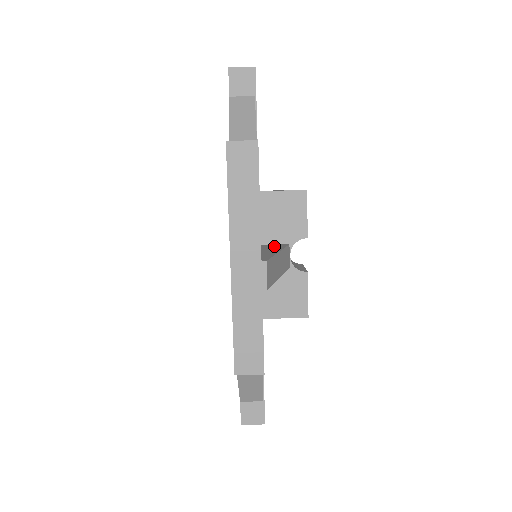
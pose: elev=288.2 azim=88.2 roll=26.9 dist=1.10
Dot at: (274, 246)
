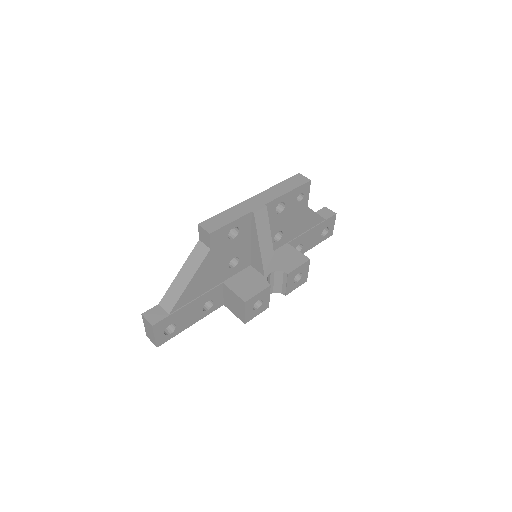
Dot at: occluded
